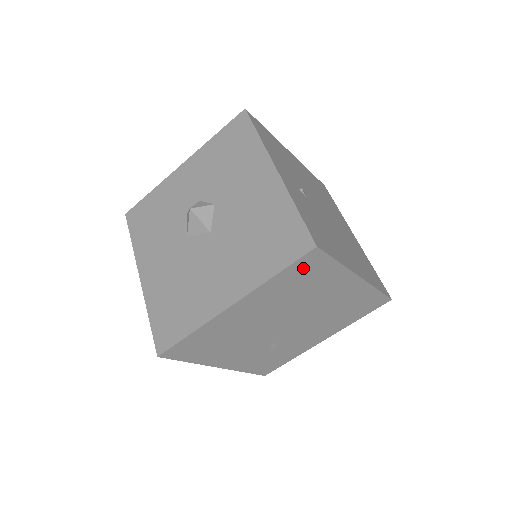
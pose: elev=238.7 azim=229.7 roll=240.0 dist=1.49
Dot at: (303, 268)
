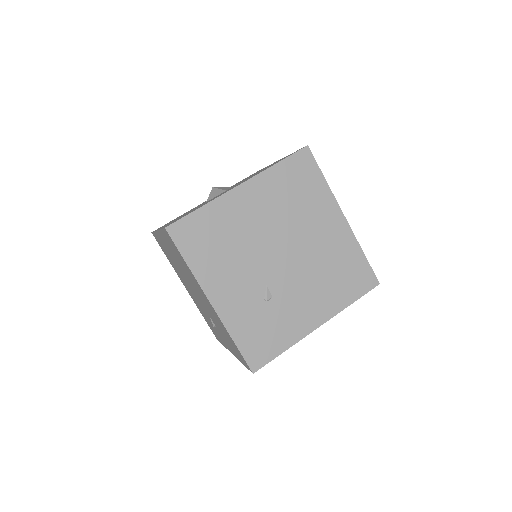
Dot at: (298, 168)
